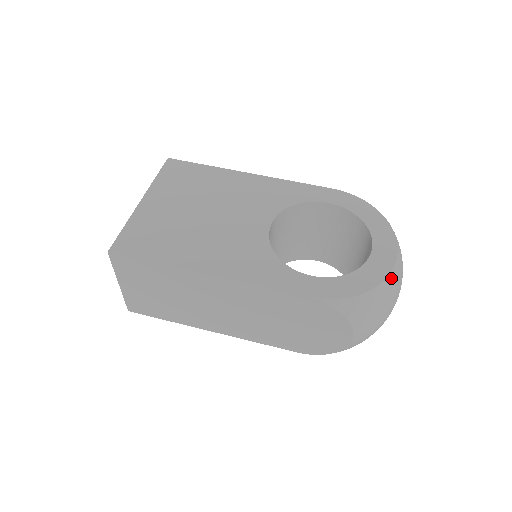
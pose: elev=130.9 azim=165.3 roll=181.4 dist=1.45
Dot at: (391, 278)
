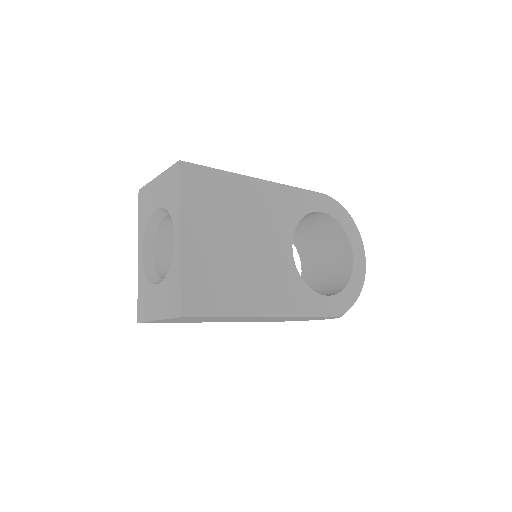
Dot at: occluded
